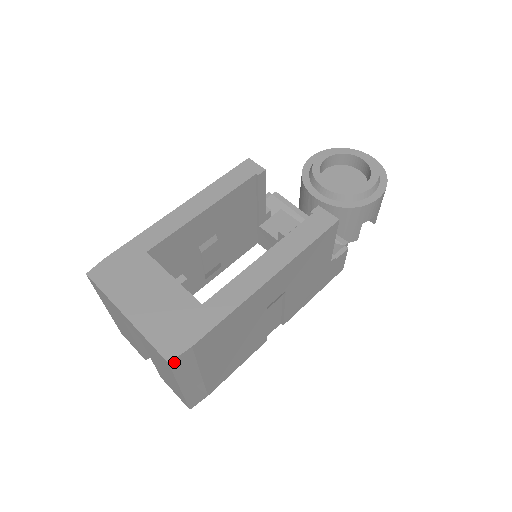
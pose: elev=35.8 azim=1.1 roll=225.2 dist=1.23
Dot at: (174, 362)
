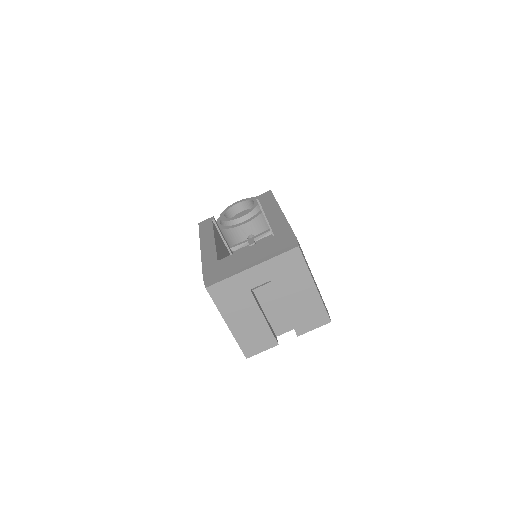
Dot at: (299, 248)
